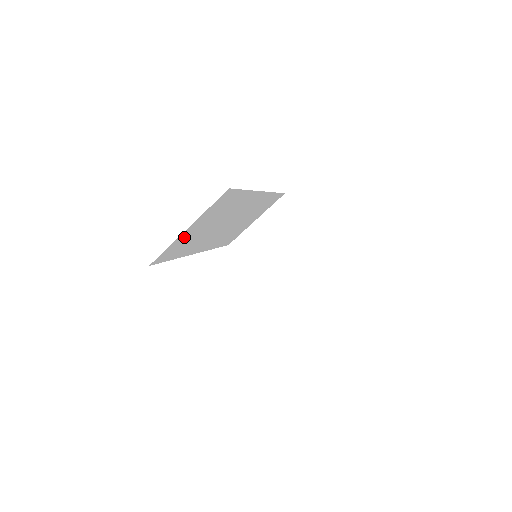
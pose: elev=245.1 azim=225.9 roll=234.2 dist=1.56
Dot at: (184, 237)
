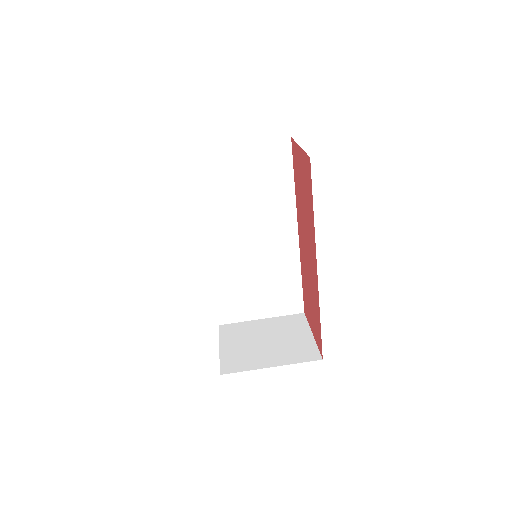
Dot at: (229, 160)
